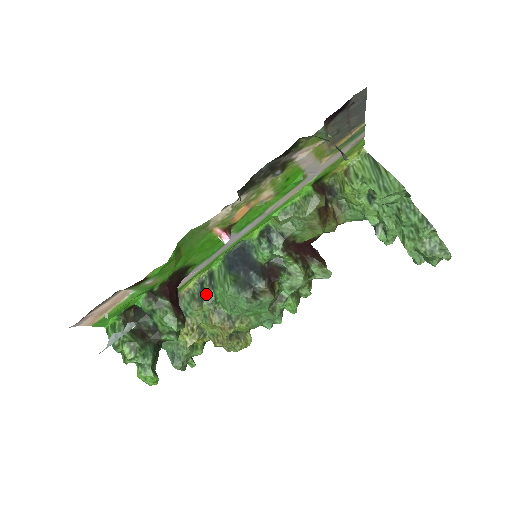
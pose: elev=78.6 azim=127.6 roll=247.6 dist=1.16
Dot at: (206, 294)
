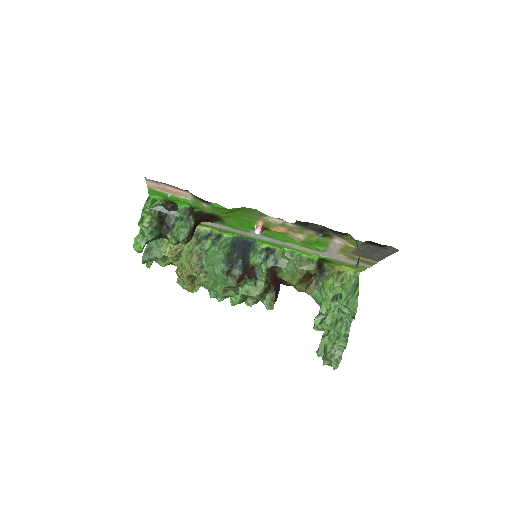
Dot at: (206, 242)
